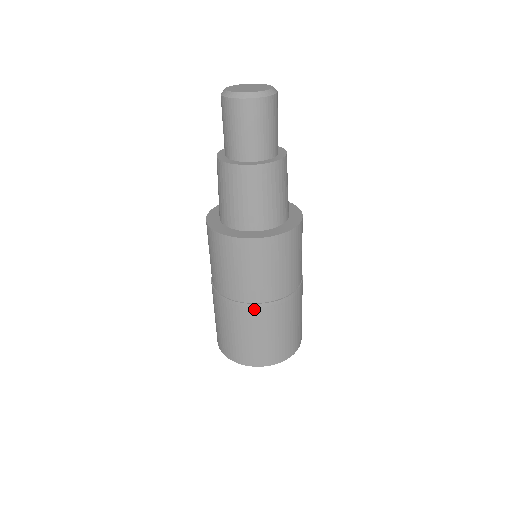
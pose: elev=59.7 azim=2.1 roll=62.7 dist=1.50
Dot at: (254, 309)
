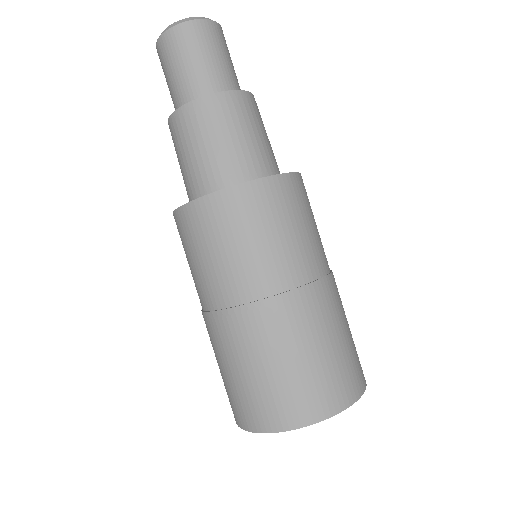
Dot at: (226, 319)
